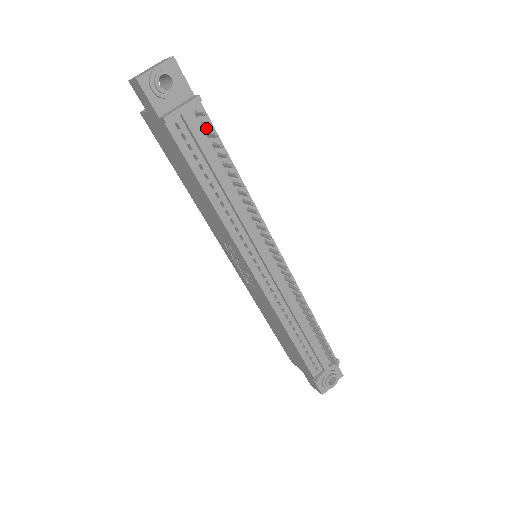
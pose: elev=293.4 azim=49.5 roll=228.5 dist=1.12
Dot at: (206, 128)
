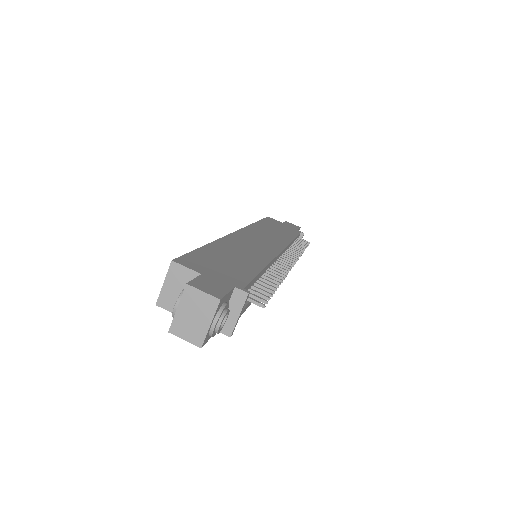
Dot at: occluded
